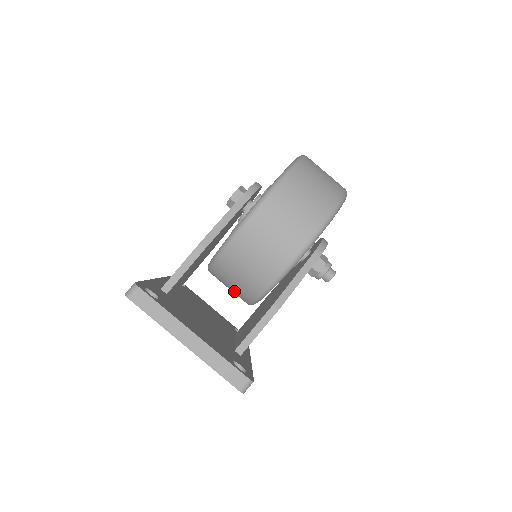
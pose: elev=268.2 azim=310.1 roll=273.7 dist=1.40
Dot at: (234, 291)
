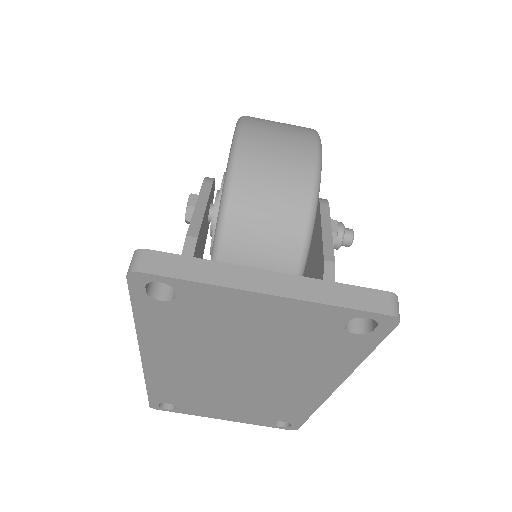
Dot at: occluded
